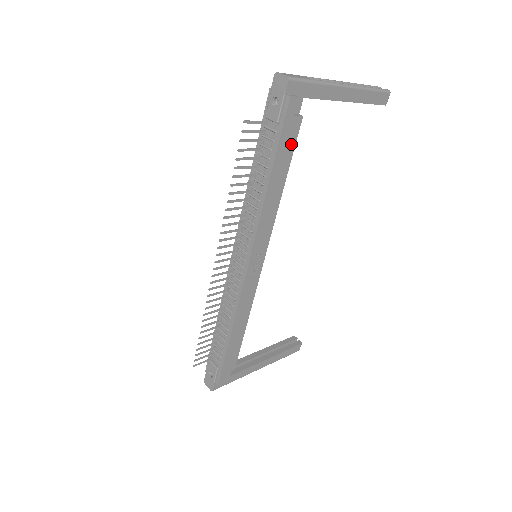
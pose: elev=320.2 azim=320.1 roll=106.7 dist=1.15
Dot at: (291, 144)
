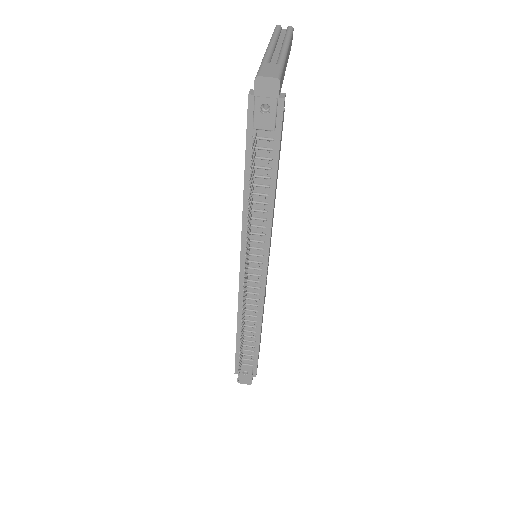
Dot at: occluded
